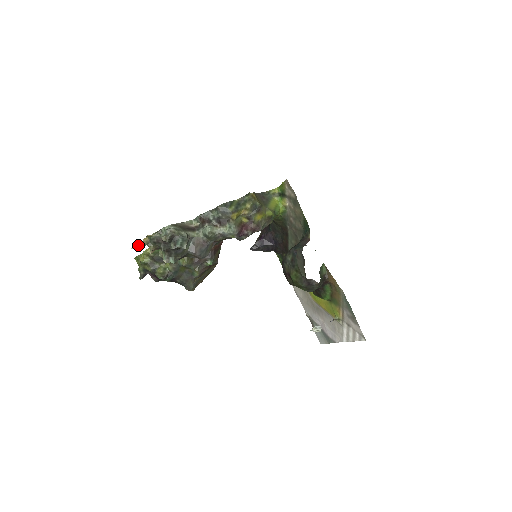
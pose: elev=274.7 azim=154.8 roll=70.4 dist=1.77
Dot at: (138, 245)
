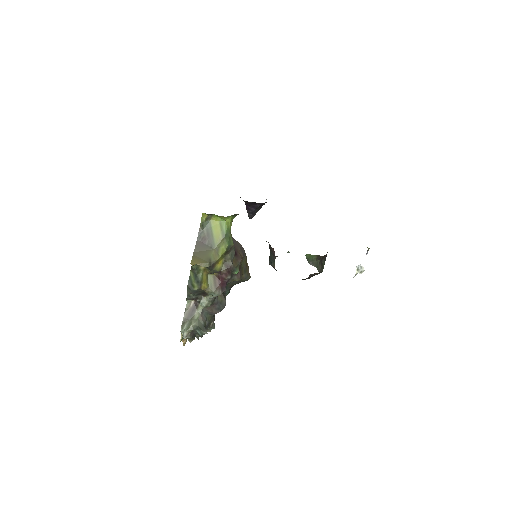
Dot at: (184, 344)
